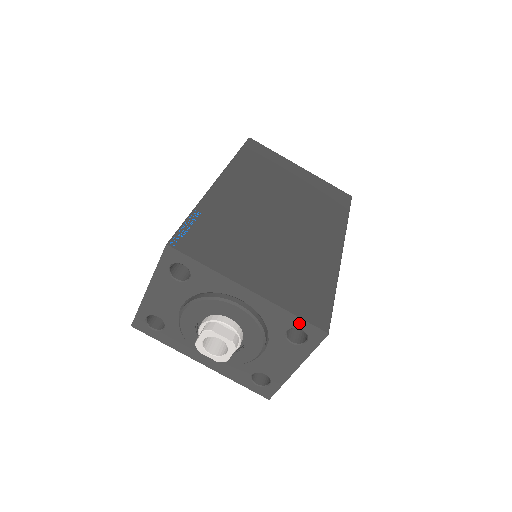
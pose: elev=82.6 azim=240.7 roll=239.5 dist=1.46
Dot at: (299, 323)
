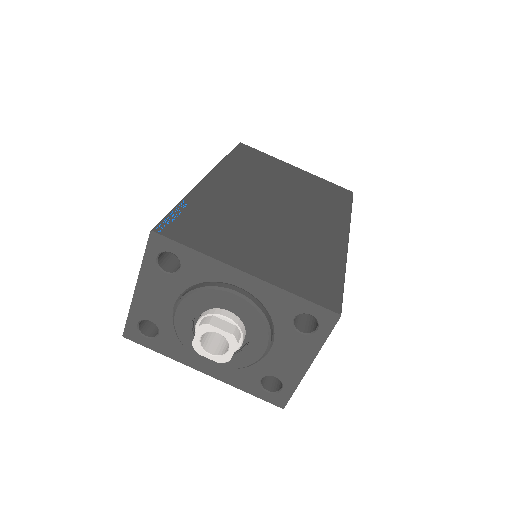
Dot at: (306, 306)
